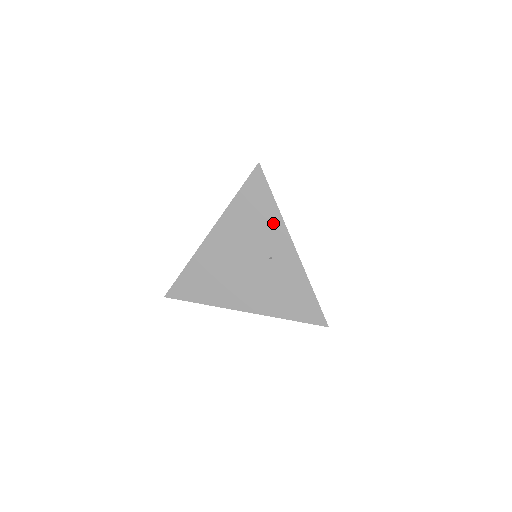
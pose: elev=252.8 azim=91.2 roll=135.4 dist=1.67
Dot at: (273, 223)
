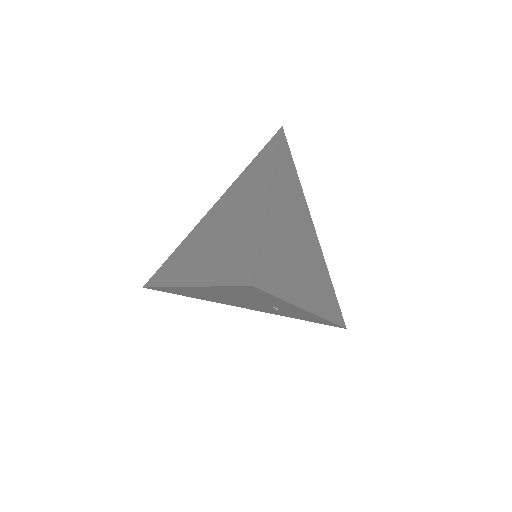
Dot at: (279, 303)
